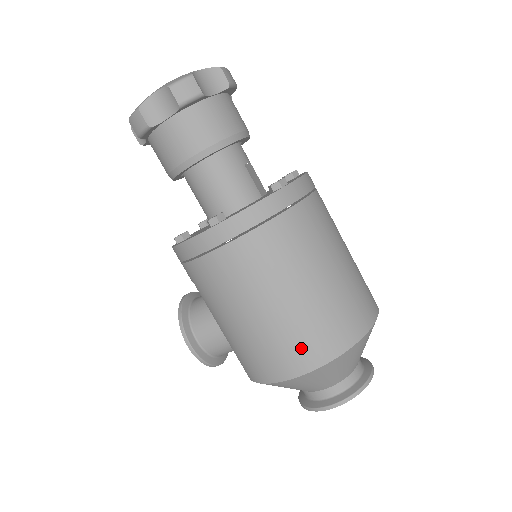
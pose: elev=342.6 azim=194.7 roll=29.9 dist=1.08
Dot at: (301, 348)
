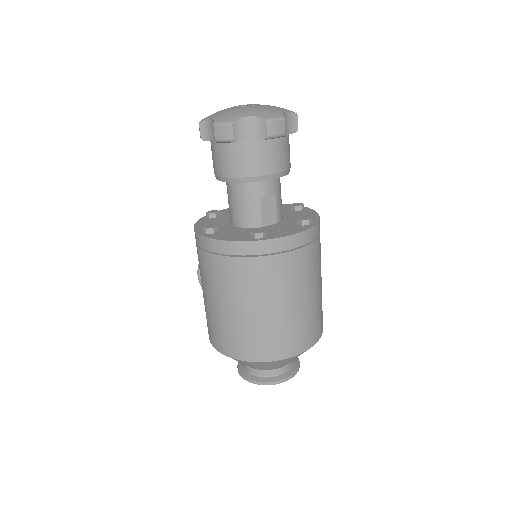
Dot at: (220, 337)
